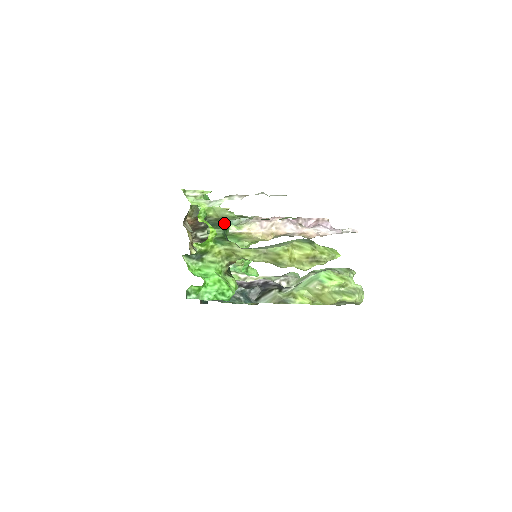
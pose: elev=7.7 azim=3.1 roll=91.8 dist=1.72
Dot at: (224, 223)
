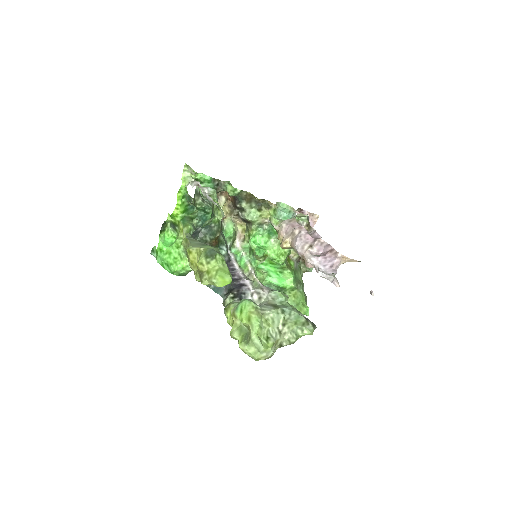
Dot at: (195, 206)
